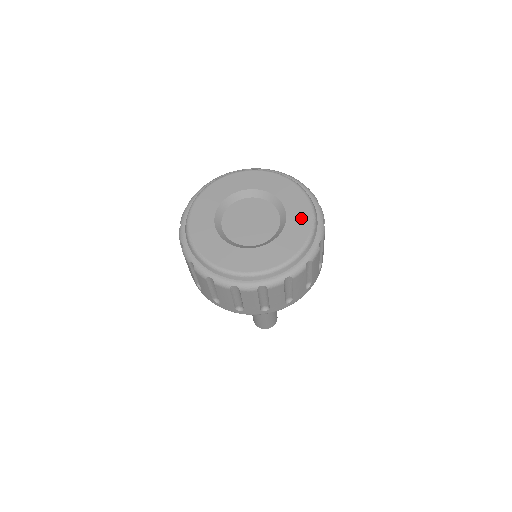
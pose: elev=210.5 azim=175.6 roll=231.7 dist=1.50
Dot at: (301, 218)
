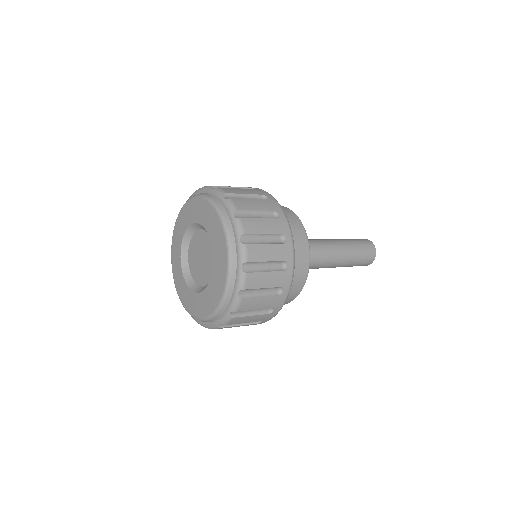
Dot at: (210, 218)
